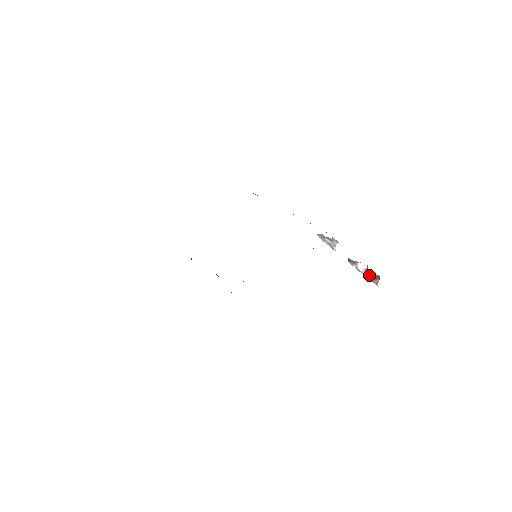
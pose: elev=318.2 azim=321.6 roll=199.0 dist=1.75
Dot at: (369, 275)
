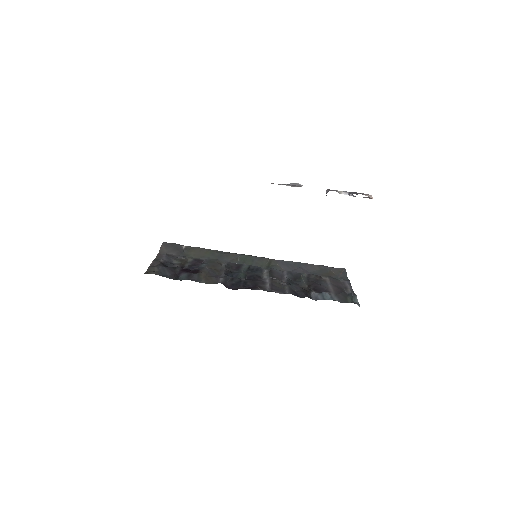
Dot at: occluded
